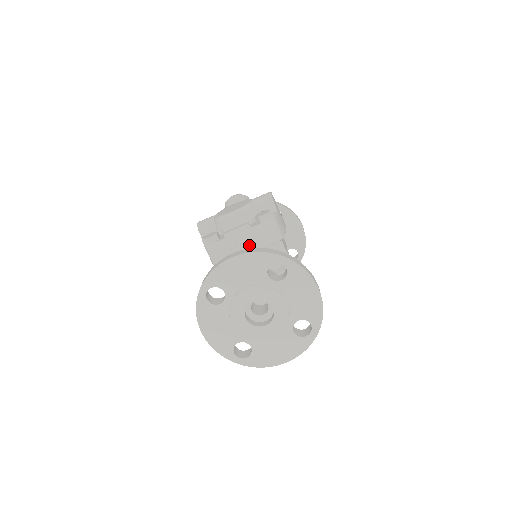
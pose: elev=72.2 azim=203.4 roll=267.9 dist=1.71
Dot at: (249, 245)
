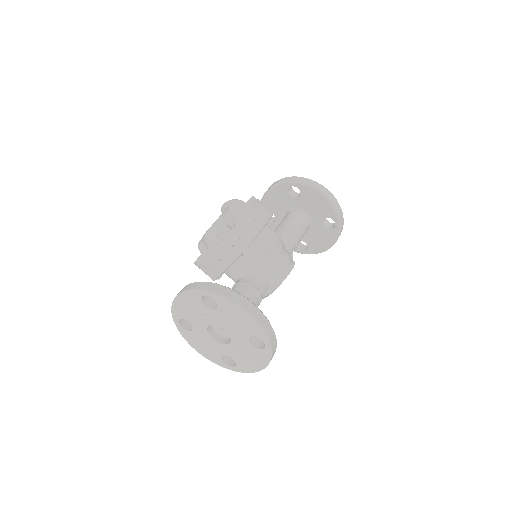
Dot at: (222, 262)
